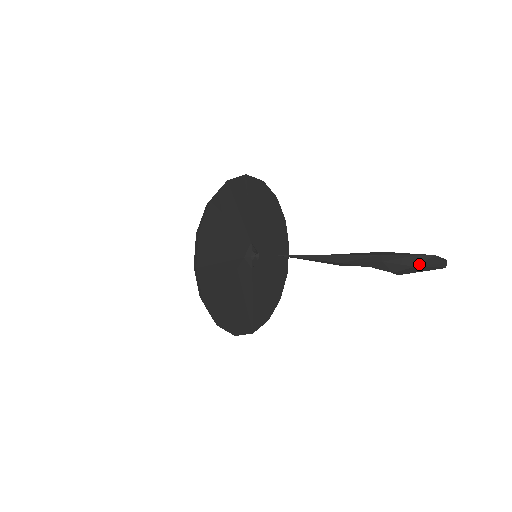
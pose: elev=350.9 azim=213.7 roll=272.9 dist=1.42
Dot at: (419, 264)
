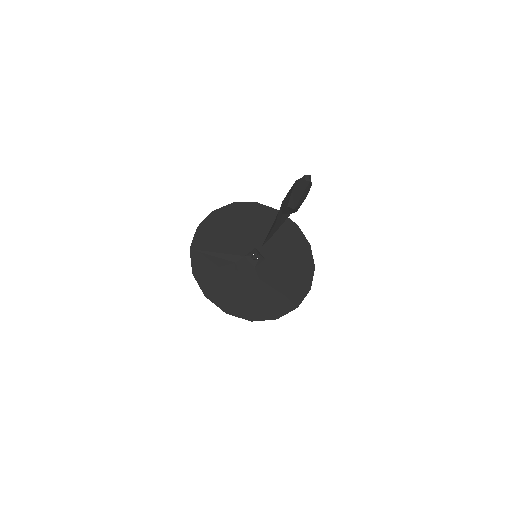
Dot at: (294, 187)
